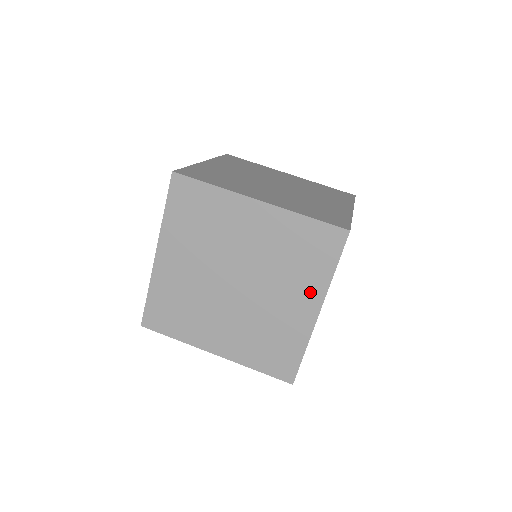
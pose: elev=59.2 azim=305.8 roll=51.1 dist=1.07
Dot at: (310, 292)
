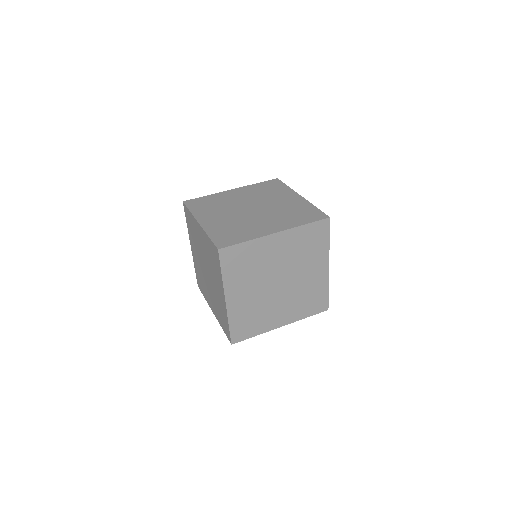
Dot at: (220, 285)
